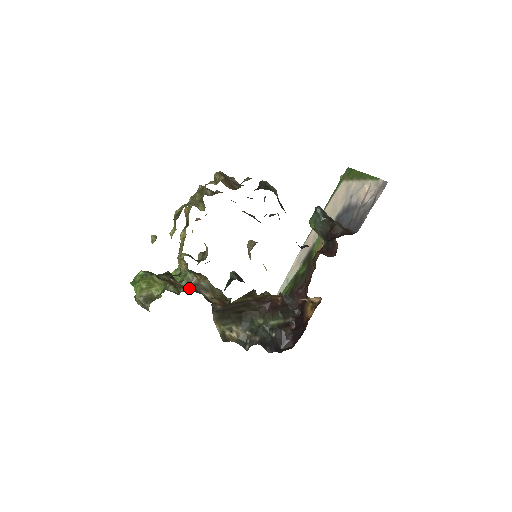
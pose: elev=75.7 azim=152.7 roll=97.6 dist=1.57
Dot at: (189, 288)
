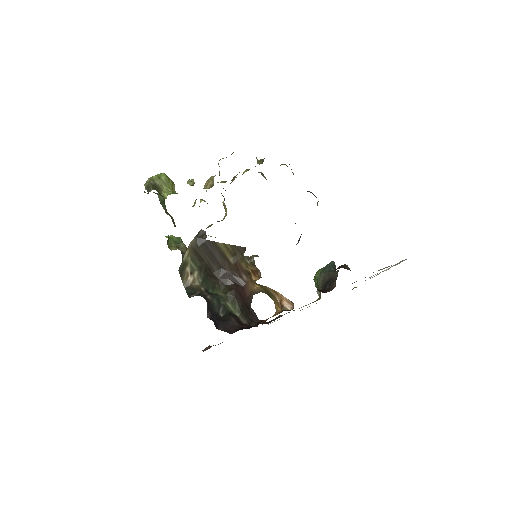
Dot at: occluded
